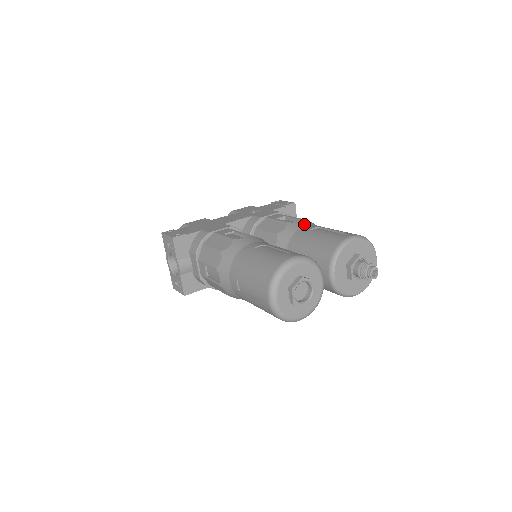
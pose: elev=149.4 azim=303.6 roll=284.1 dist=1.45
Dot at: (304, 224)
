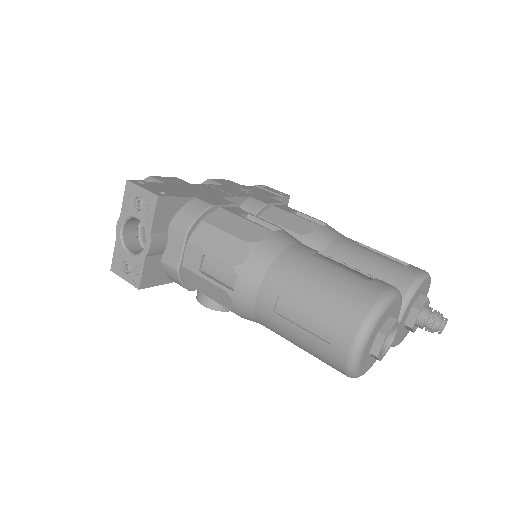
Dot at: (338, 233)
